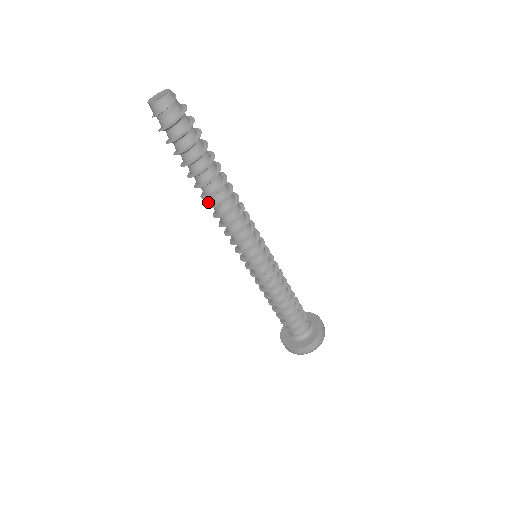
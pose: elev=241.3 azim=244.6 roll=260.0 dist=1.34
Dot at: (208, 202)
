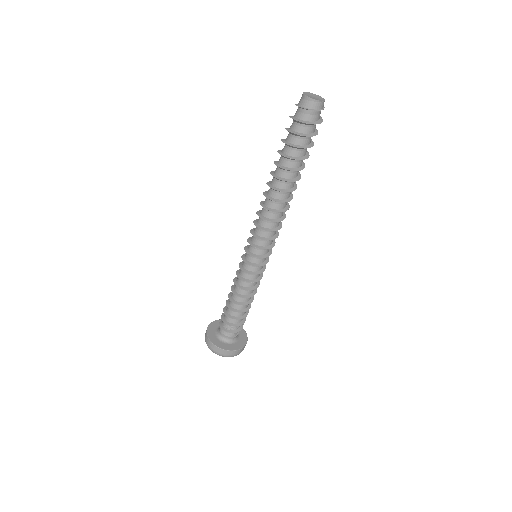
Dot at: (264, 192)
